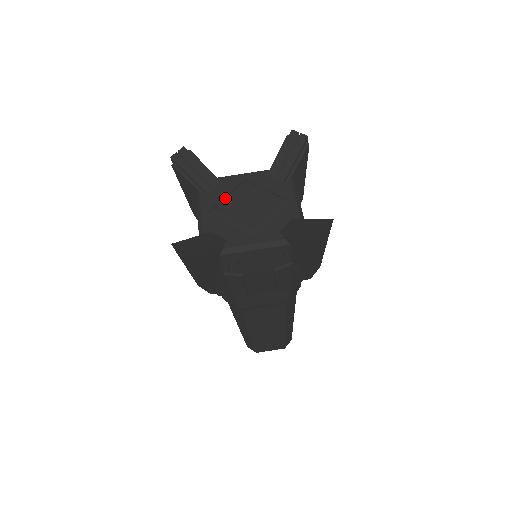
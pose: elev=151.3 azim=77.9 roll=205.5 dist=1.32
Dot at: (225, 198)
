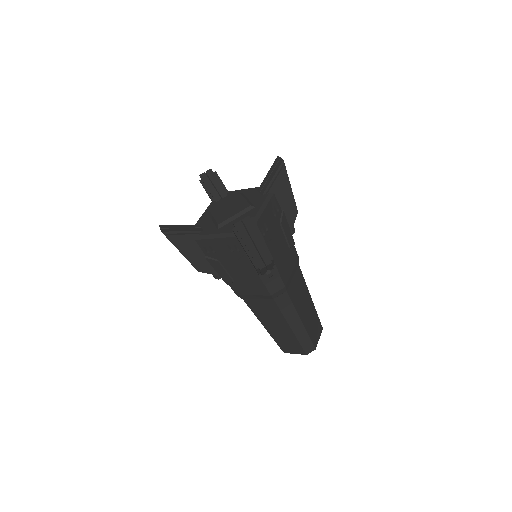
Dot at: (220, 204)
